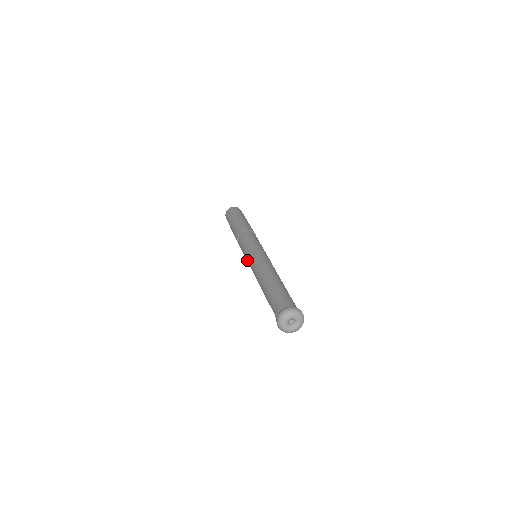
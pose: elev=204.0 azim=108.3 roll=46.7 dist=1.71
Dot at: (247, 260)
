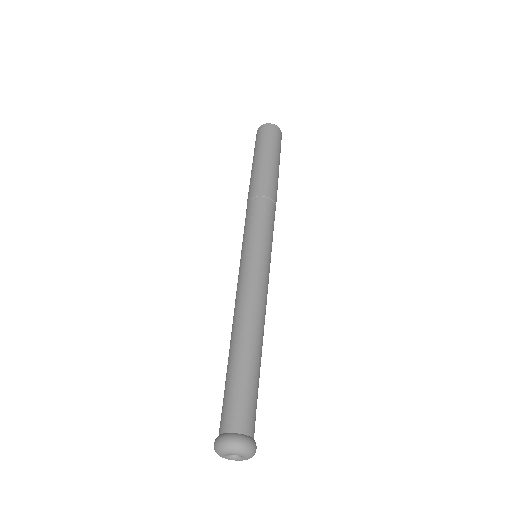
Dot at: occluded
